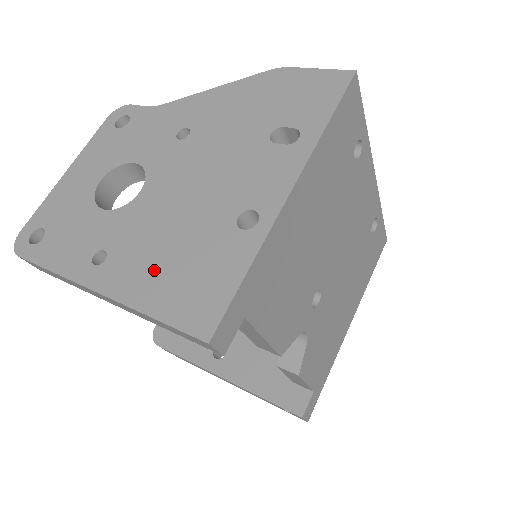
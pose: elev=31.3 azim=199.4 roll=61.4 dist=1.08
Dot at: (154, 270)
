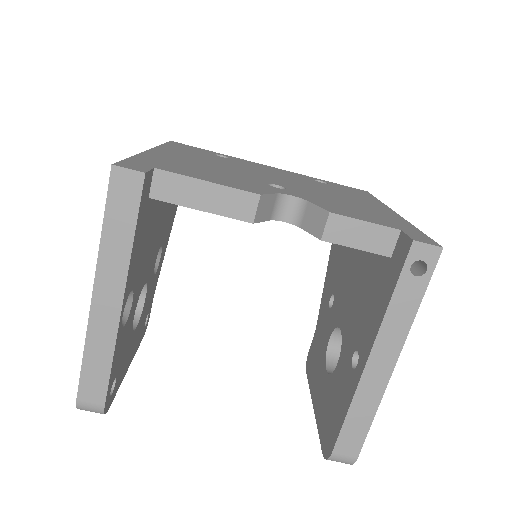
Dot at: occluded
